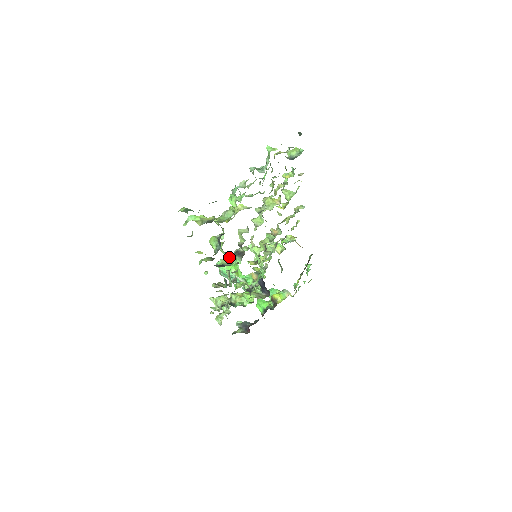
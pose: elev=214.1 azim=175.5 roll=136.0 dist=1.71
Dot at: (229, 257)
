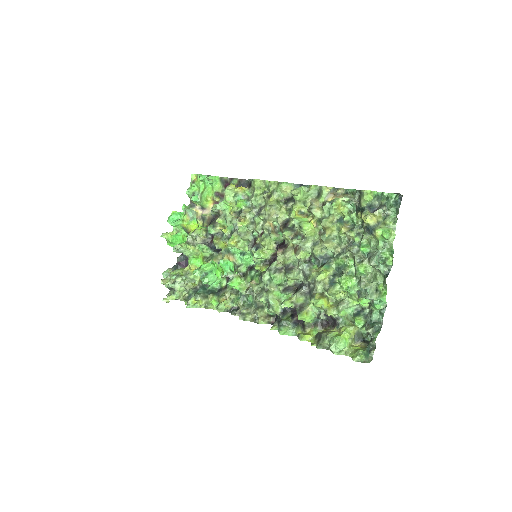
Dot at: occluded
